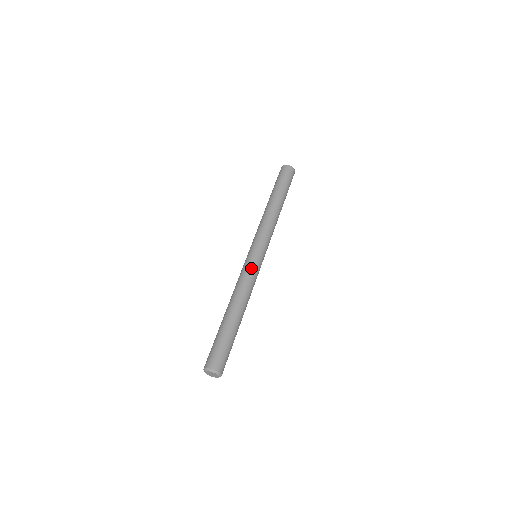
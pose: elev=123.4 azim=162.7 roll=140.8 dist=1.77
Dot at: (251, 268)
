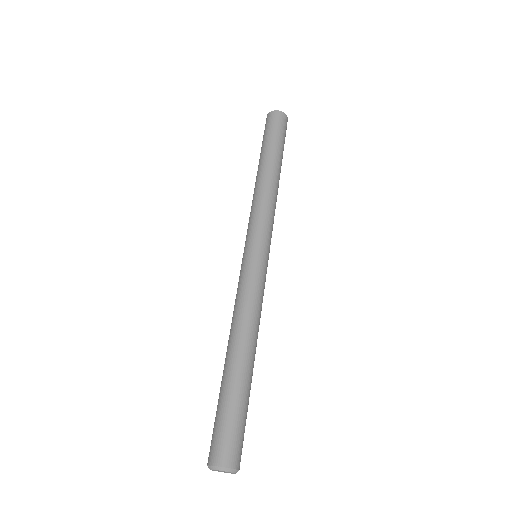
Dot at: (244, 278)
